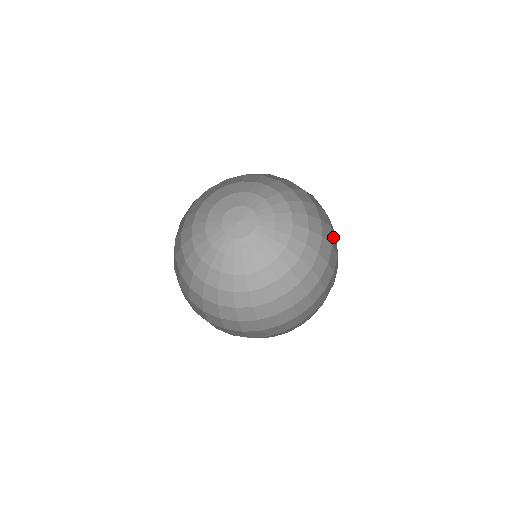
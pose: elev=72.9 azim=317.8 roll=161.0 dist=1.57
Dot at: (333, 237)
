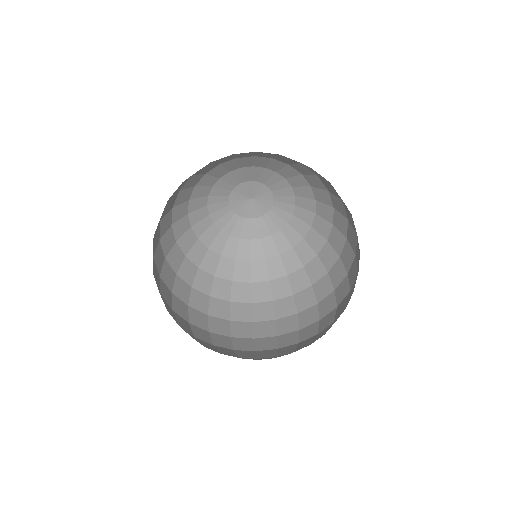
Dot at: (344, 285)
